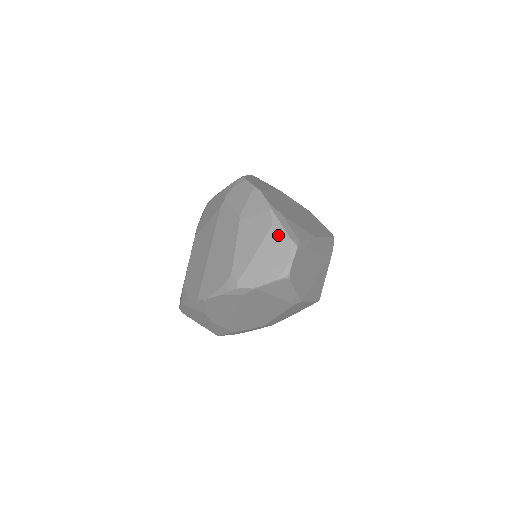
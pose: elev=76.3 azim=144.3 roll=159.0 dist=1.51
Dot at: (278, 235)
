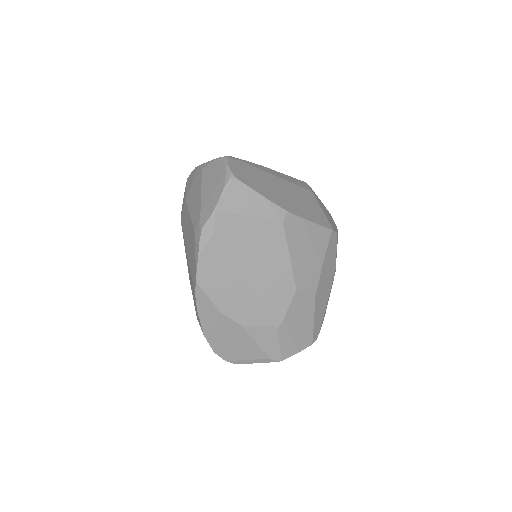
Dot at: (209, 167)
